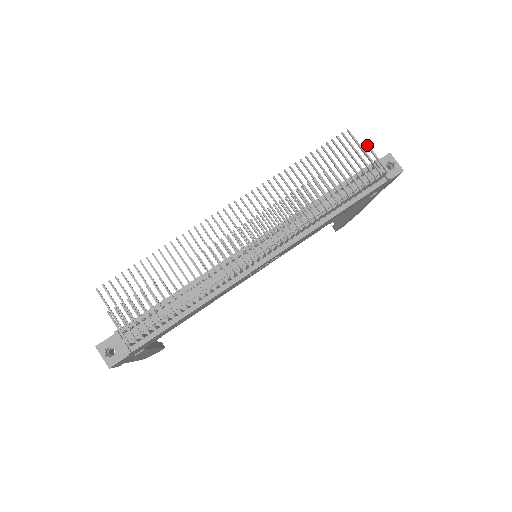
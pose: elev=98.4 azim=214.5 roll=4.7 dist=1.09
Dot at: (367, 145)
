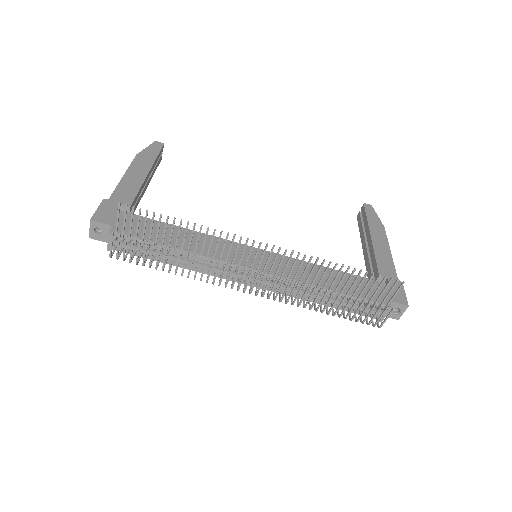
Dot at: (393, 309)
